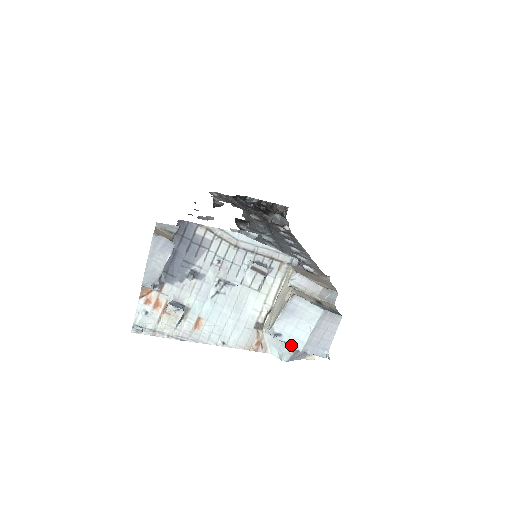
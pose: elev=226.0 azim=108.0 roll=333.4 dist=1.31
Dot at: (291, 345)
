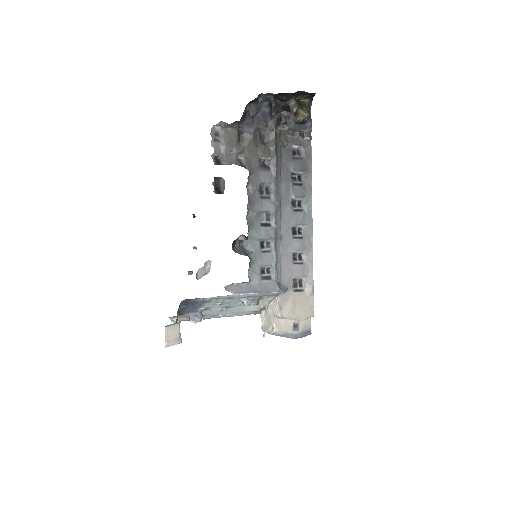
Dot at: occluded
